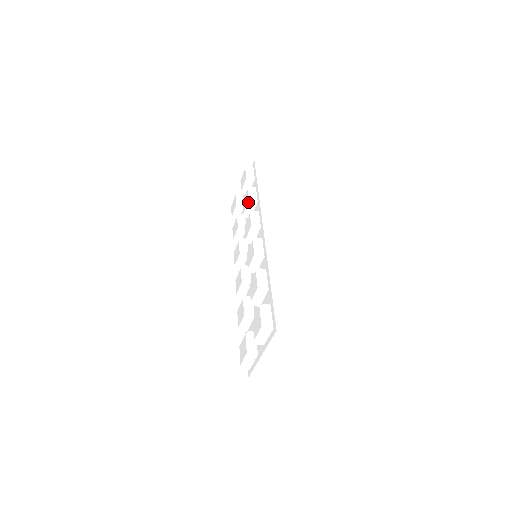
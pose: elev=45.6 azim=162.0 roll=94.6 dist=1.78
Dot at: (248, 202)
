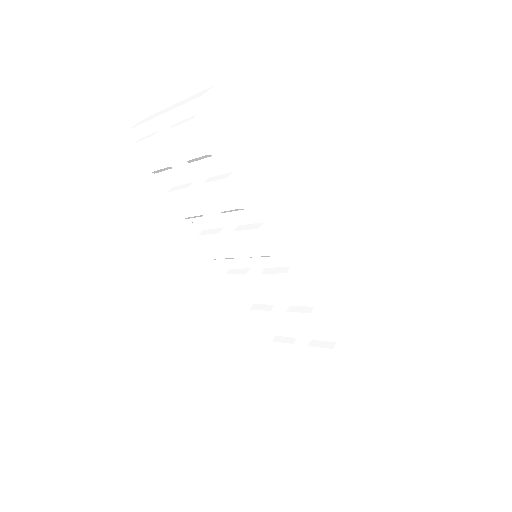
Dot at: (238, 209)
